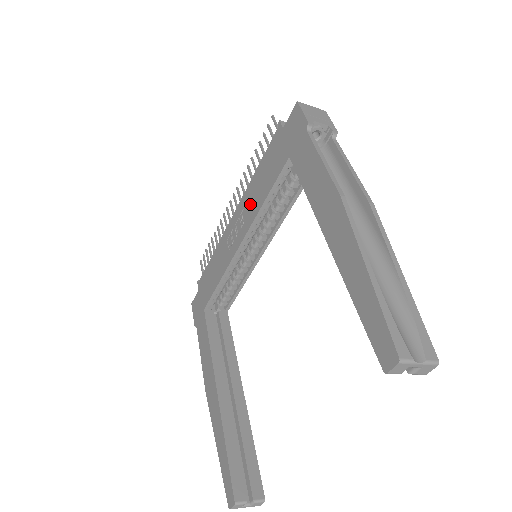
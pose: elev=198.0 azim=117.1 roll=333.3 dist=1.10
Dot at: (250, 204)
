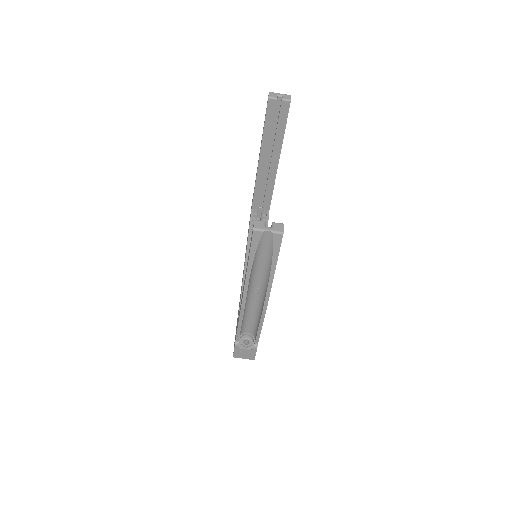
Dot at: occluded
